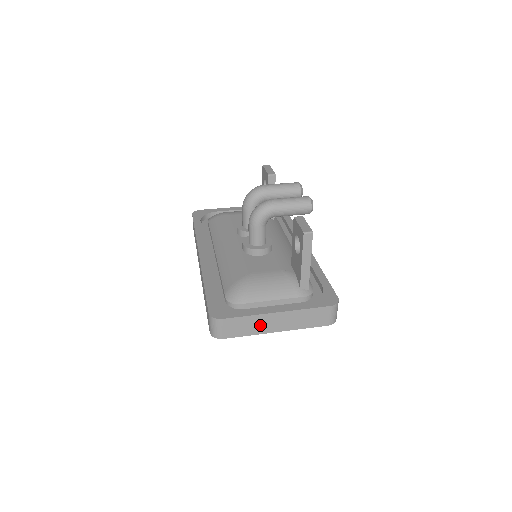
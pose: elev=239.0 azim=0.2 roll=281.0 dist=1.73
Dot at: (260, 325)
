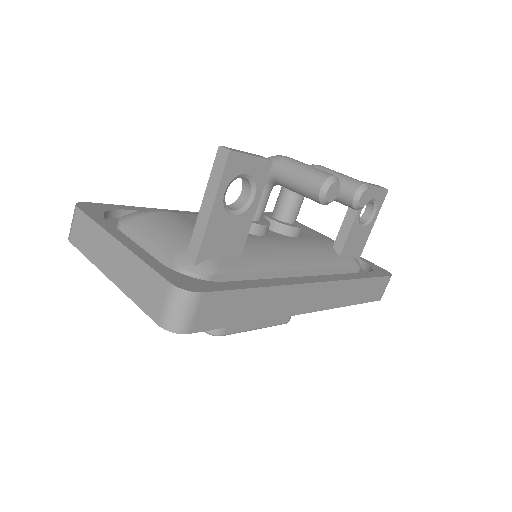
Dot at: (99, 249)
